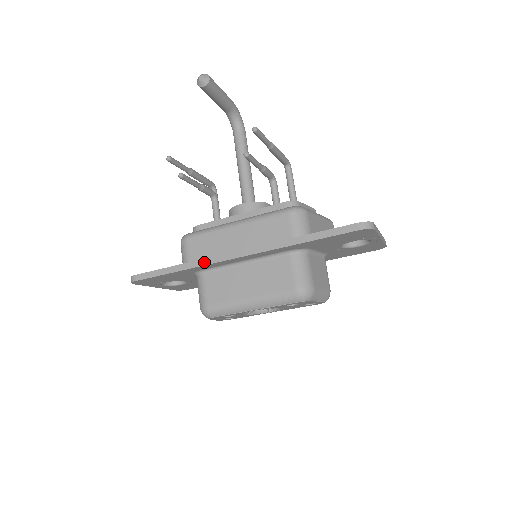
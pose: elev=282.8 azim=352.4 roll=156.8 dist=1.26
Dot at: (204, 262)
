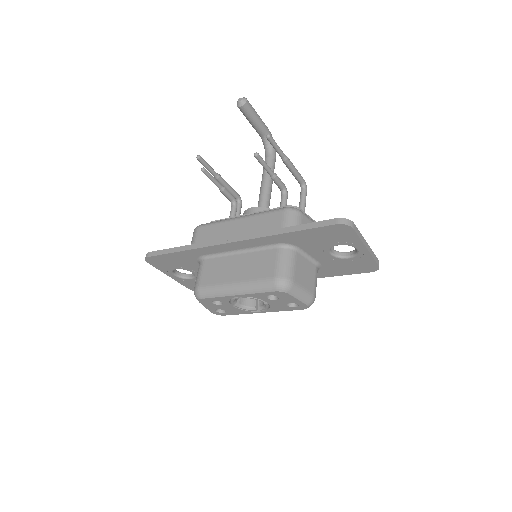
Dot at: (204, 244)
